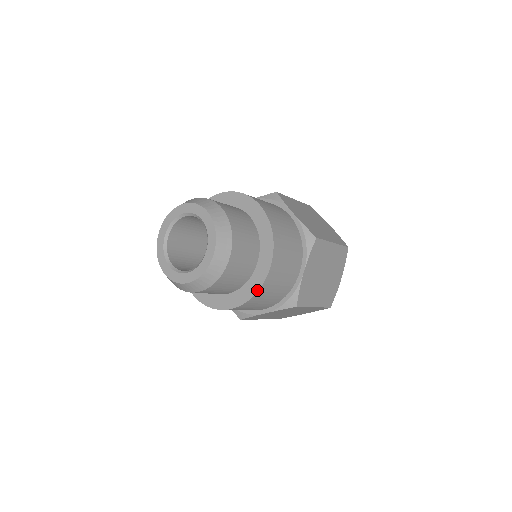
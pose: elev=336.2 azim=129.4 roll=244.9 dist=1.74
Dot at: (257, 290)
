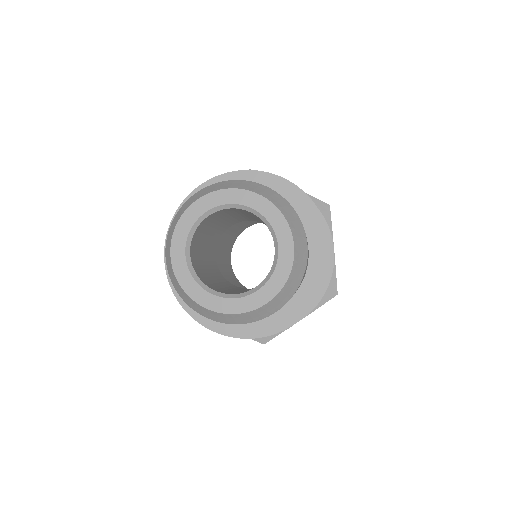
Dot at: (324, 284)
